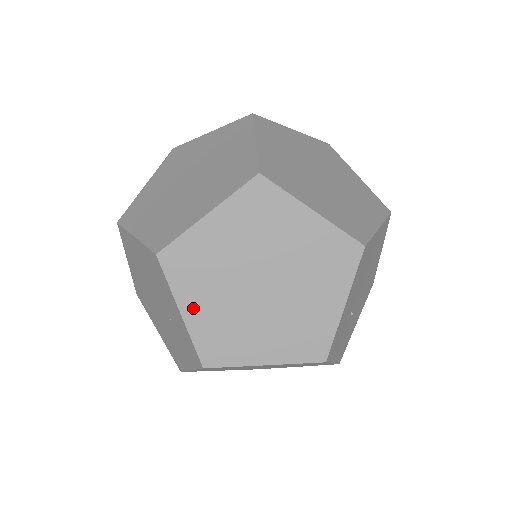
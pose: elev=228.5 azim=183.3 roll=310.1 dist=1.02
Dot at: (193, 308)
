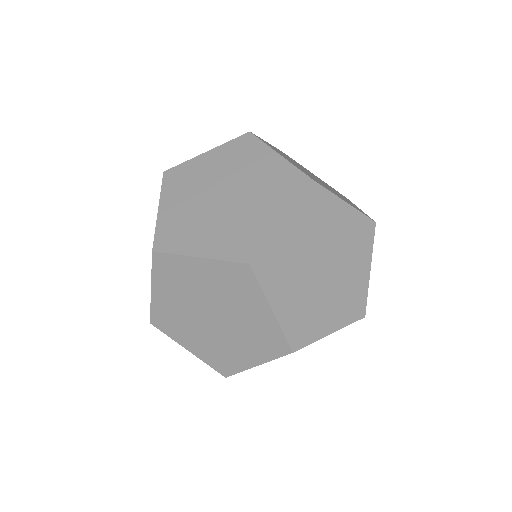
Dot at: (160, 294)
